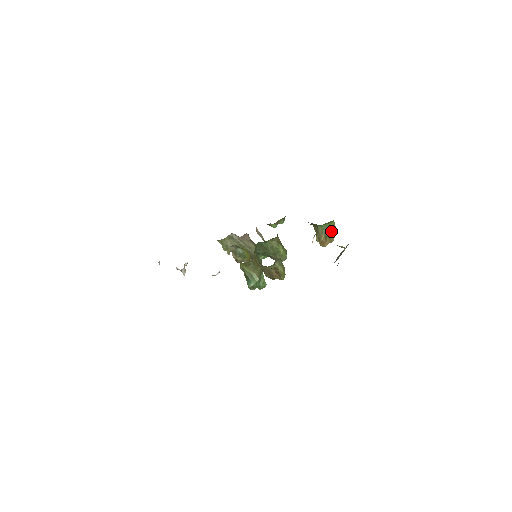
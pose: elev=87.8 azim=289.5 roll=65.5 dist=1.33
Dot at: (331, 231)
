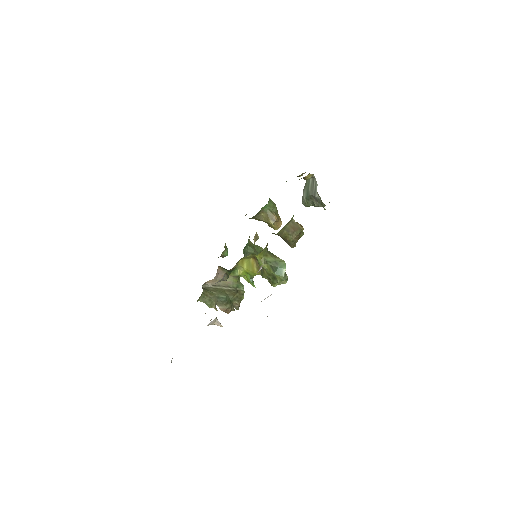
Dot at: (275, 206)
